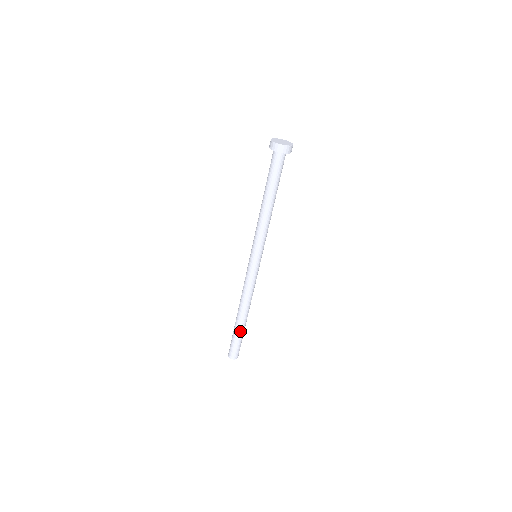
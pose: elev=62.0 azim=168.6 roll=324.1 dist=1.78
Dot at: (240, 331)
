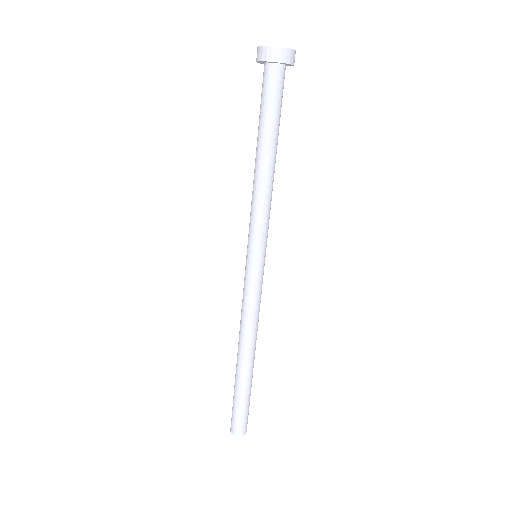
Dot at: (245, 387)
